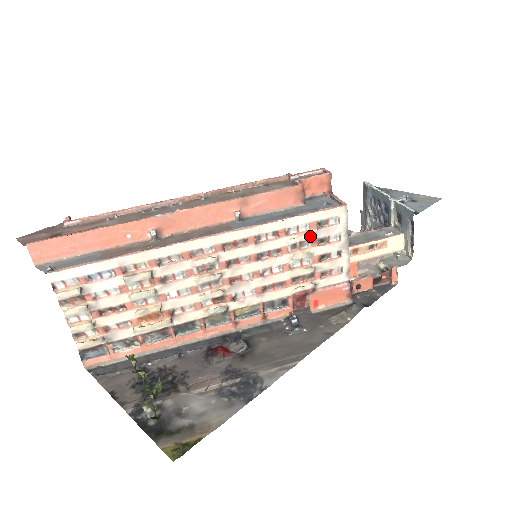
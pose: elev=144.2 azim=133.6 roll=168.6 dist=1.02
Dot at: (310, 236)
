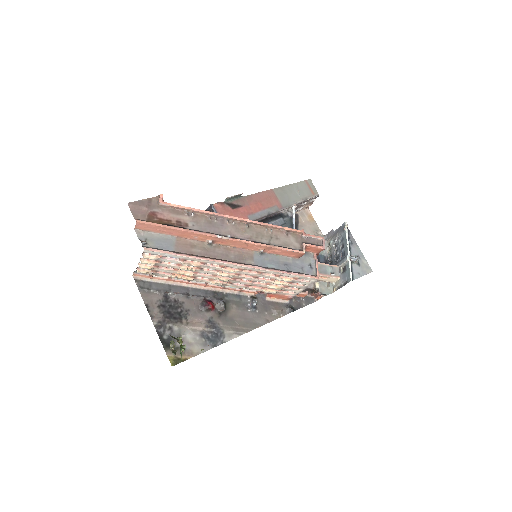
Dot at: occluded
